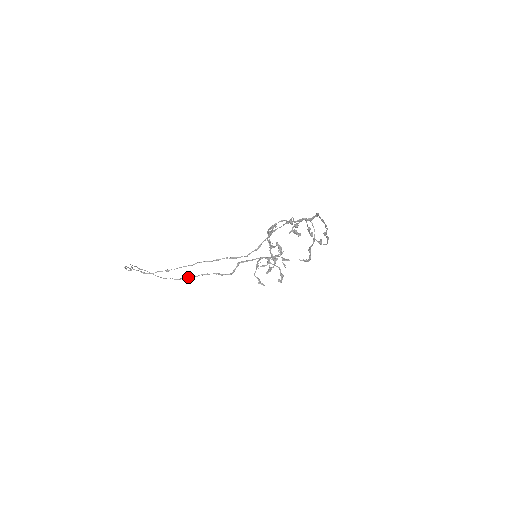
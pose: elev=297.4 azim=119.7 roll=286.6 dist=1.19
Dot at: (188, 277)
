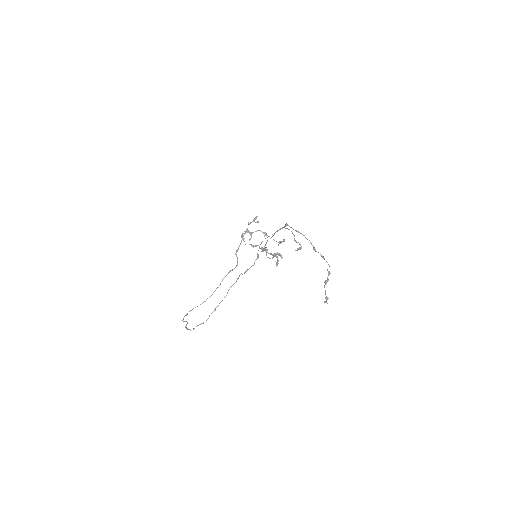
Dot at: occluded
